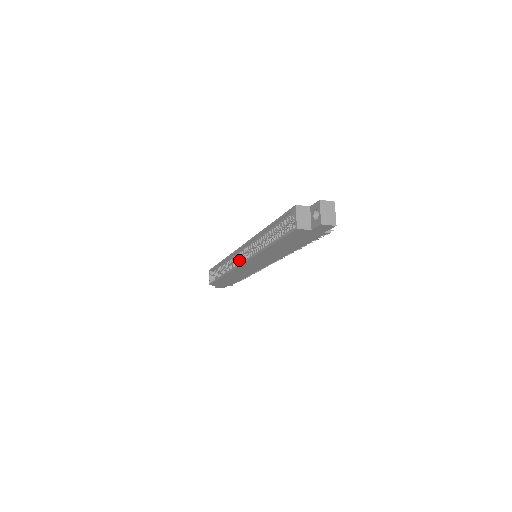
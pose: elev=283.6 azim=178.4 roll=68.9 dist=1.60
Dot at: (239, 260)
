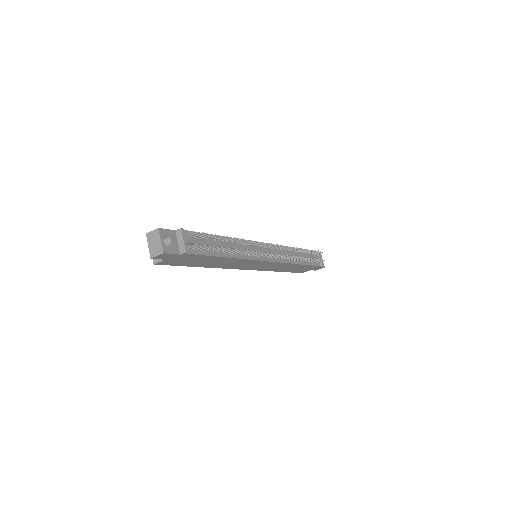
Dot at: occluded
